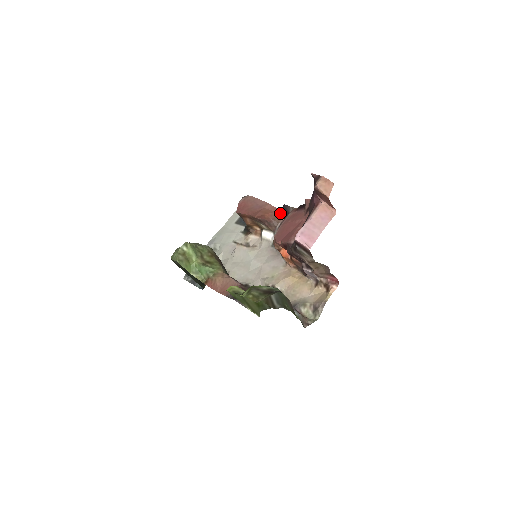
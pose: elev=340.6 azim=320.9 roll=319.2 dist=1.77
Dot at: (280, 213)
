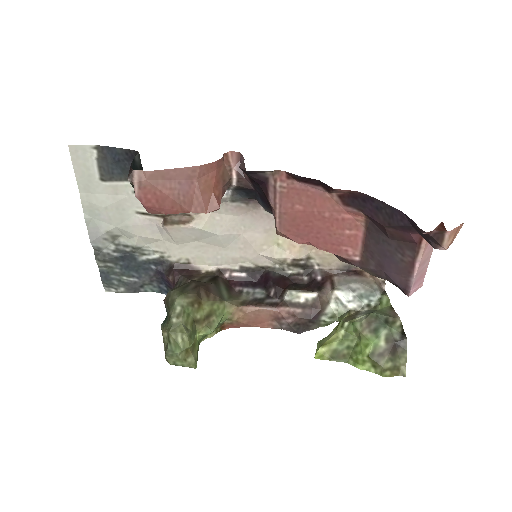
Dot at: (221, 162)
